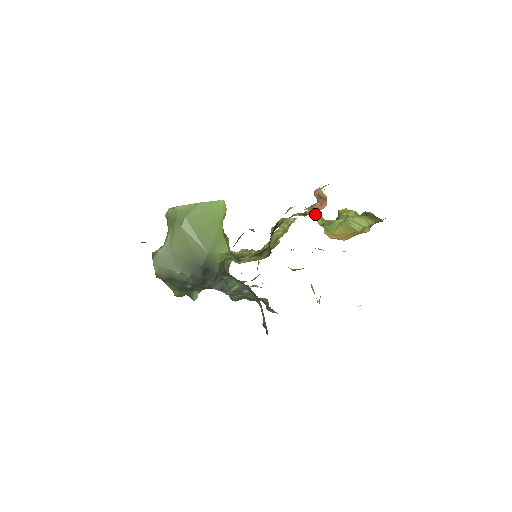
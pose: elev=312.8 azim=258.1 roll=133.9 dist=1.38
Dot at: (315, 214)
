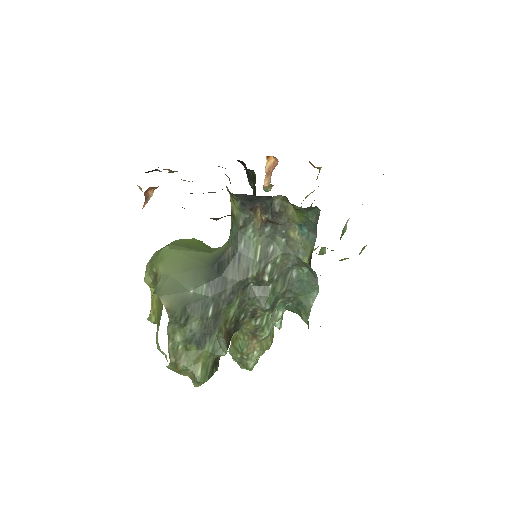
Dot at: occluded
